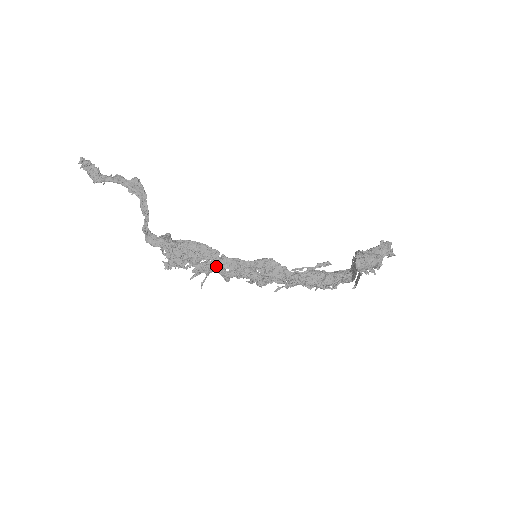
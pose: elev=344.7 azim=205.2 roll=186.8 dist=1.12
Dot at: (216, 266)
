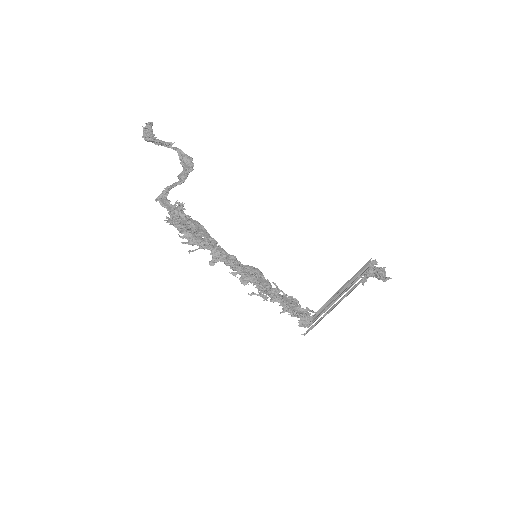
Dot at: (213, 246)
